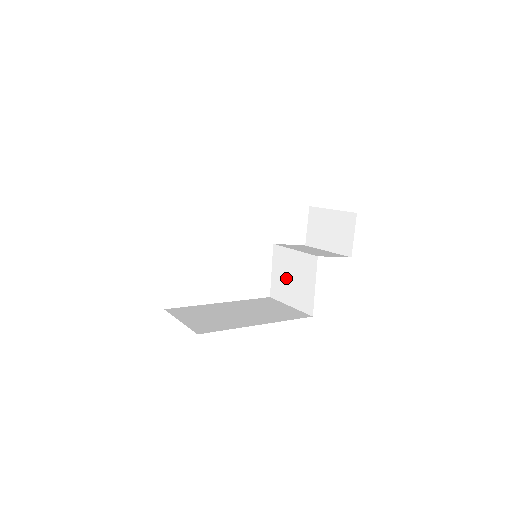
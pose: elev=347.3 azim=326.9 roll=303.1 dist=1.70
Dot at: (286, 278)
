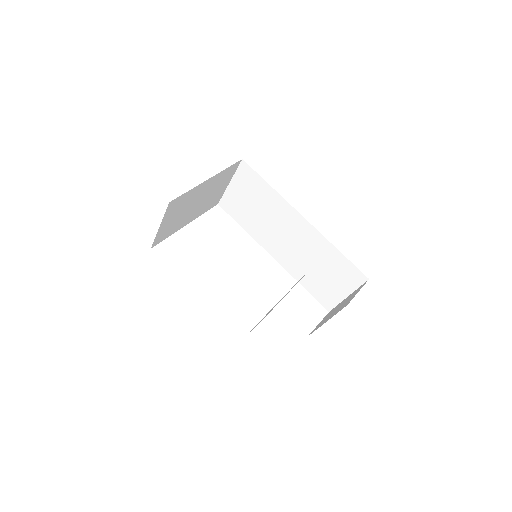
Dot at: occluded
